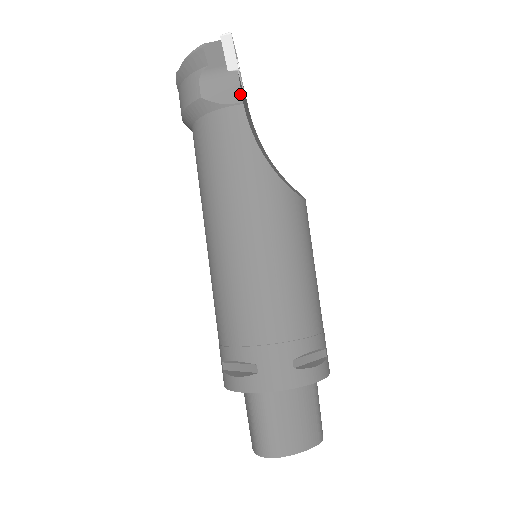
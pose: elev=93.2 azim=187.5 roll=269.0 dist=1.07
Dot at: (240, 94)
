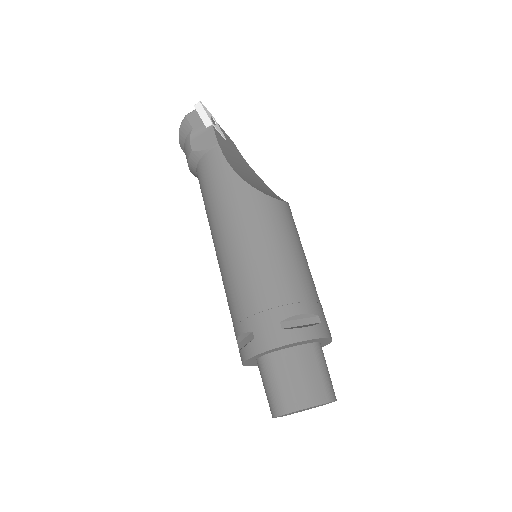
Dot at: (216, 139)
